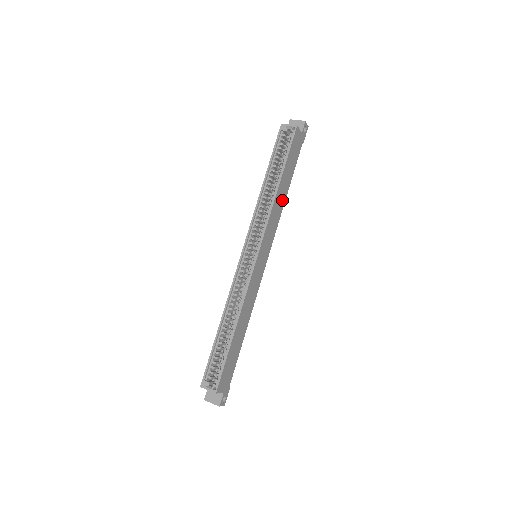
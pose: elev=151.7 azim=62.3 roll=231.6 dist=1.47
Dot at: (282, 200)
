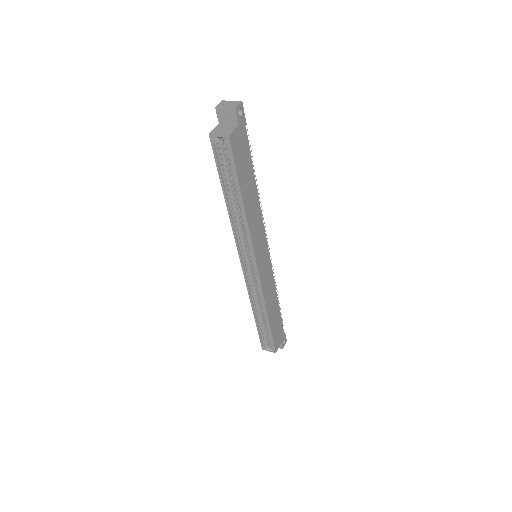
Dot at: (254, 202)
